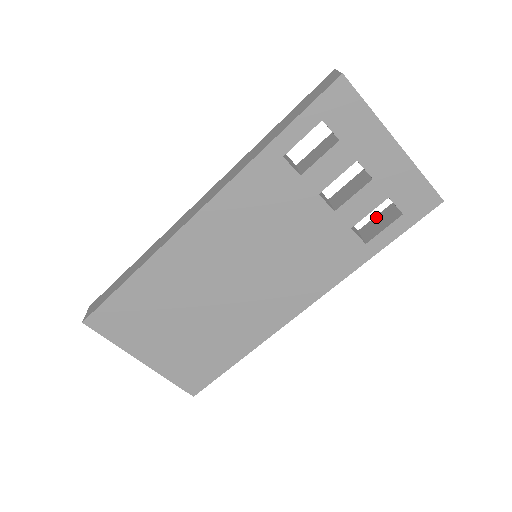
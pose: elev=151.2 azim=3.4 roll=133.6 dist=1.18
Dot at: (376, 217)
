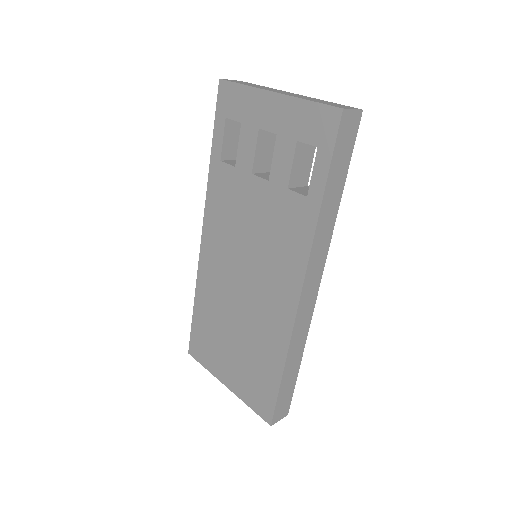
Dot at: occluded
